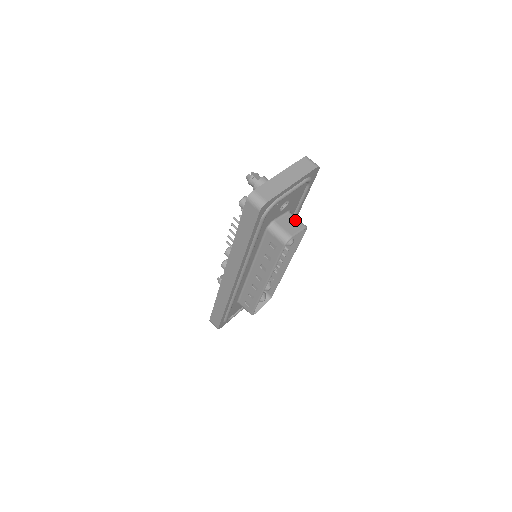
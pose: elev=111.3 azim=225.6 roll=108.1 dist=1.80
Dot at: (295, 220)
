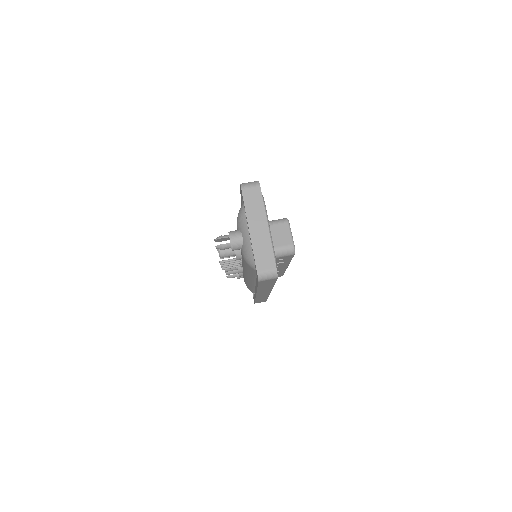
Dot at: (276, 226)
